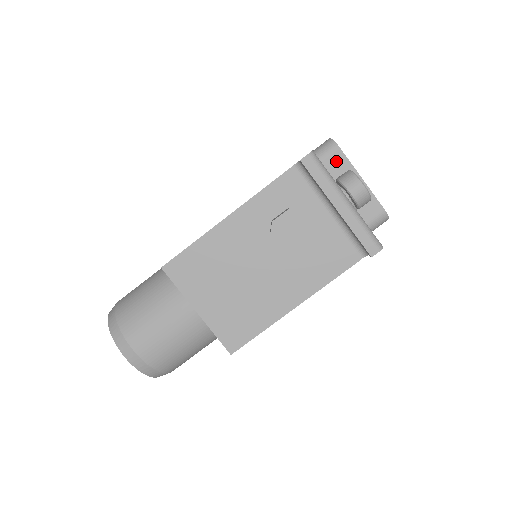
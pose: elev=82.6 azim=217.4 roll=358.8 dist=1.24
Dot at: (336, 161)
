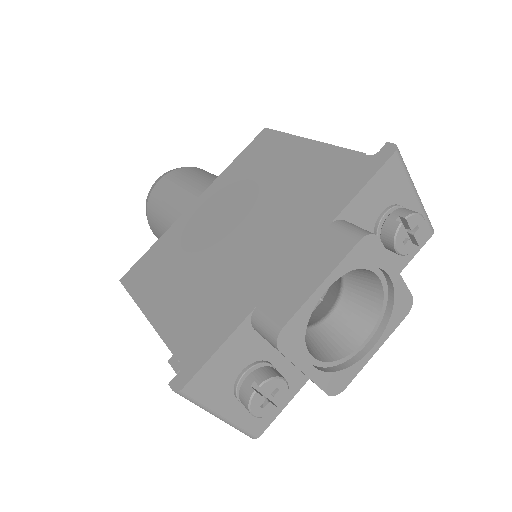
Dot at: occluded
